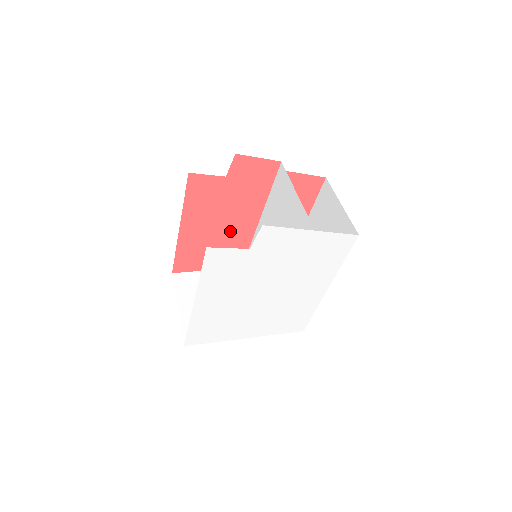
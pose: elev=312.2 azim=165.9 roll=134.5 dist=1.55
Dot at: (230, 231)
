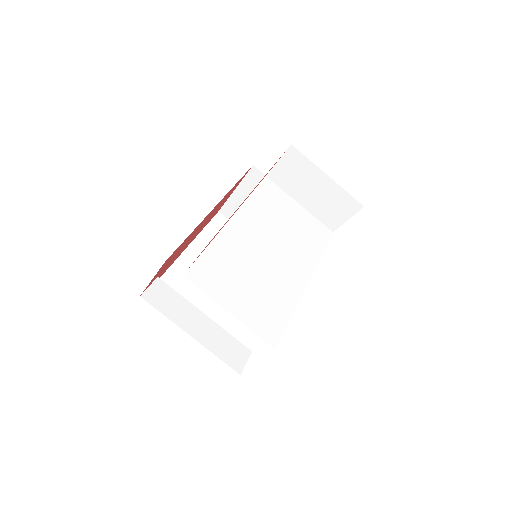
Dot at: (210, 215)
